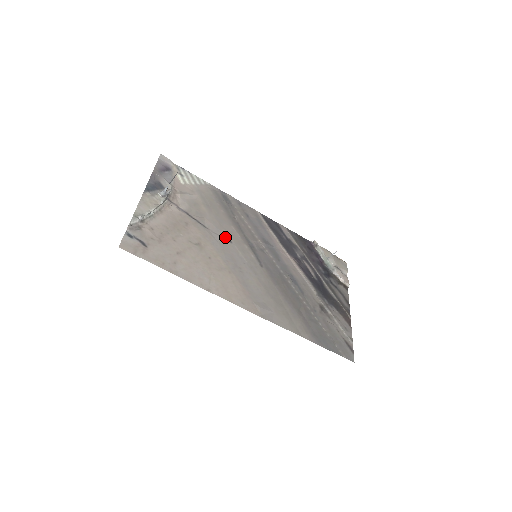
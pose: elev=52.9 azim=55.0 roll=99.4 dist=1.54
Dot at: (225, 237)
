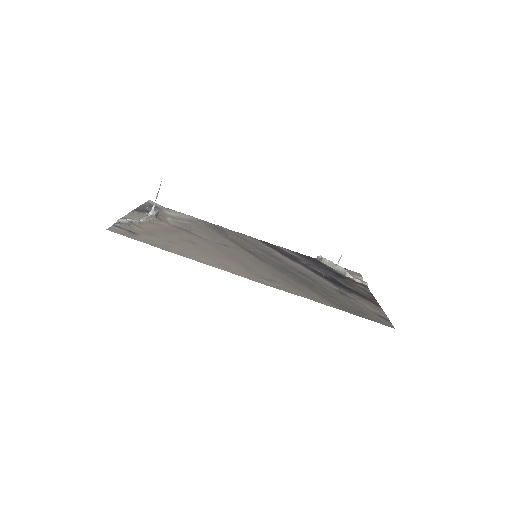
Dot at: (220, 243)
